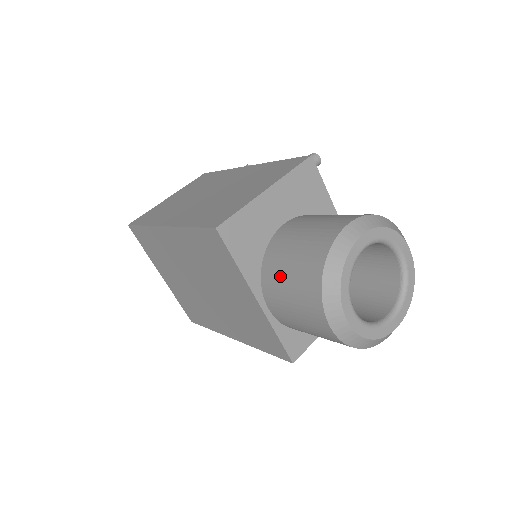
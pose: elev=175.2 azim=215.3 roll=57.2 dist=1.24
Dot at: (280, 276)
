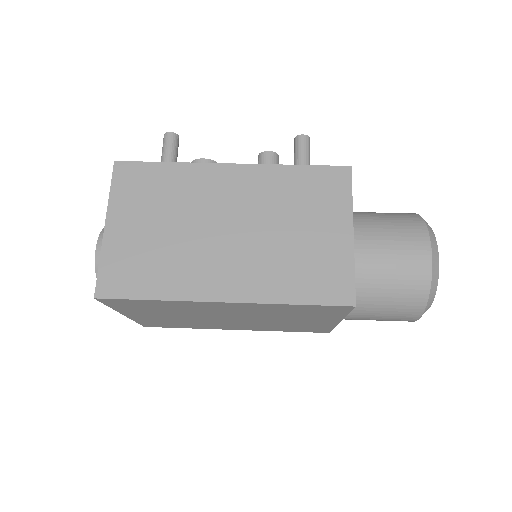
Dot at: (373, 302)
